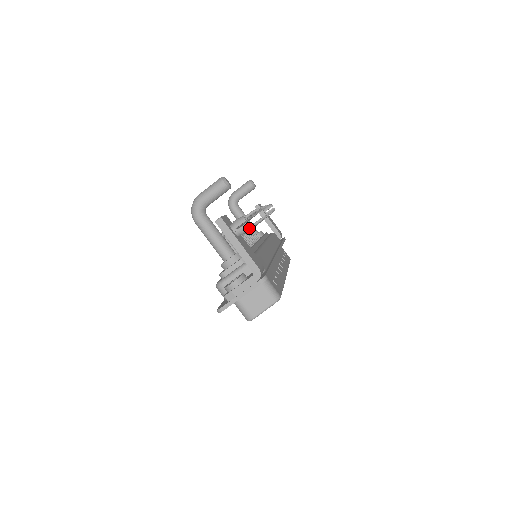
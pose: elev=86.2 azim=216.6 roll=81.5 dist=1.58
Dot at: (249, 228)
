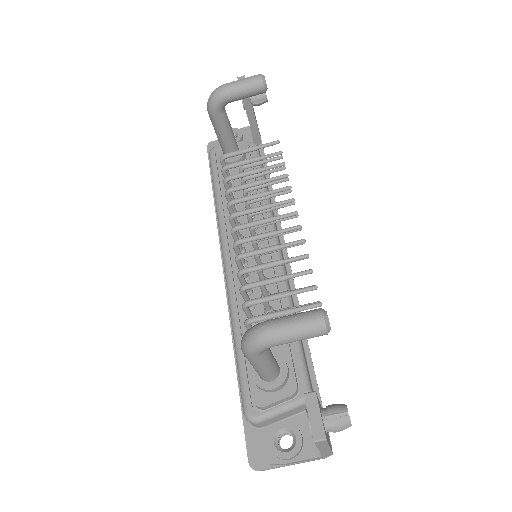
Dot at: occluded
